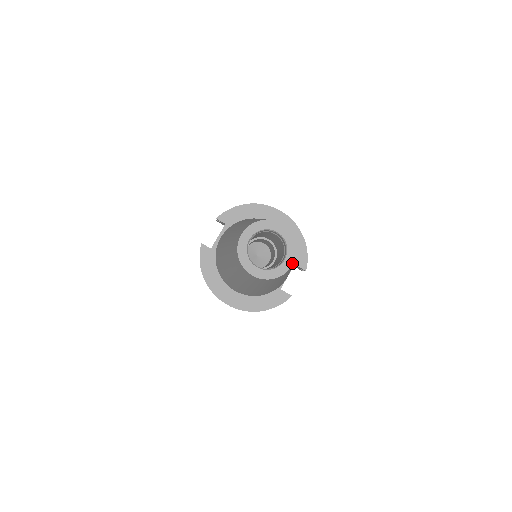
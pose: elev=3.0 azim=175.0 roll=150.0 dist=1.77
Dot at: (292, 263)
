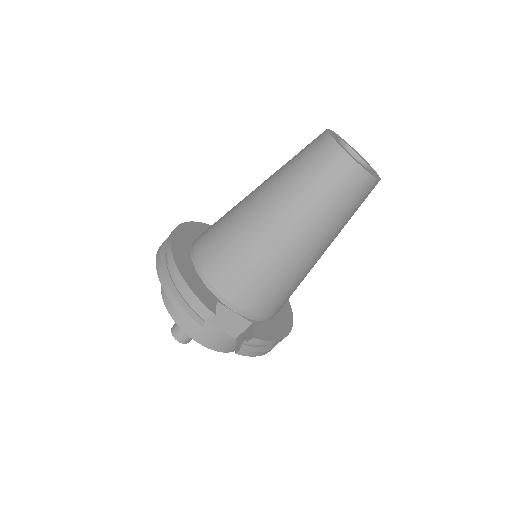
Dot at: (363, 167)
